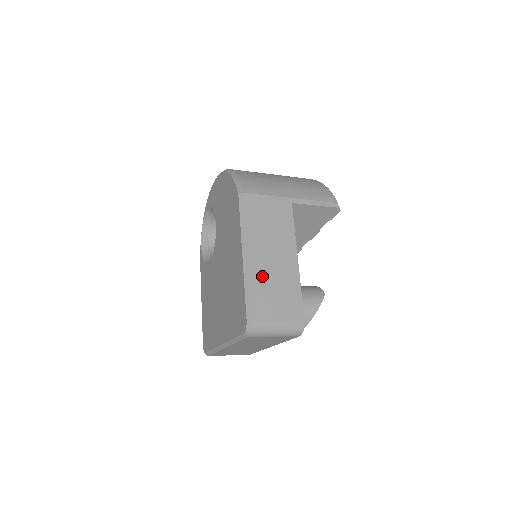
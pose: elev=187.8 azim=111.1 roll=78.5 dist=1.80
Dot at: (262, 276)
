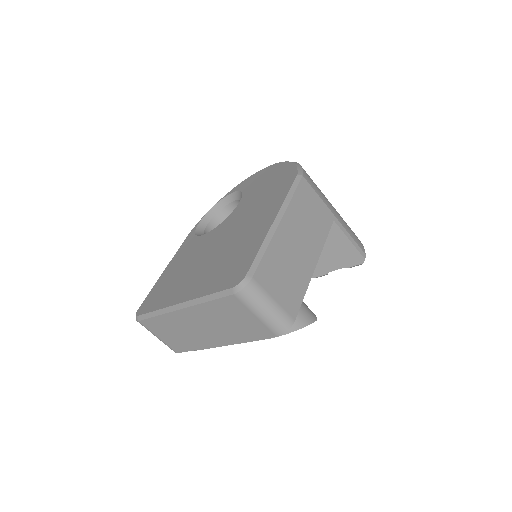
Dot at: (282, 250)
